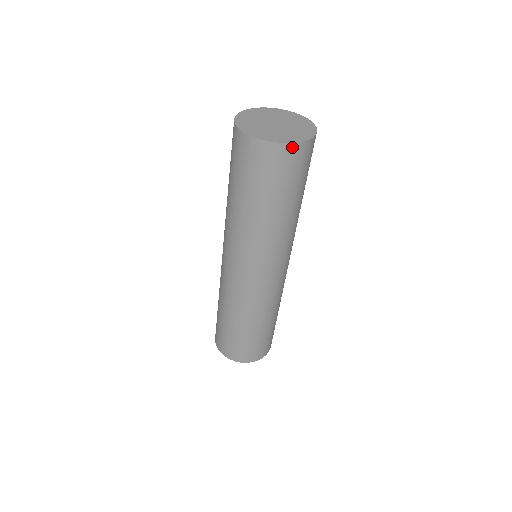
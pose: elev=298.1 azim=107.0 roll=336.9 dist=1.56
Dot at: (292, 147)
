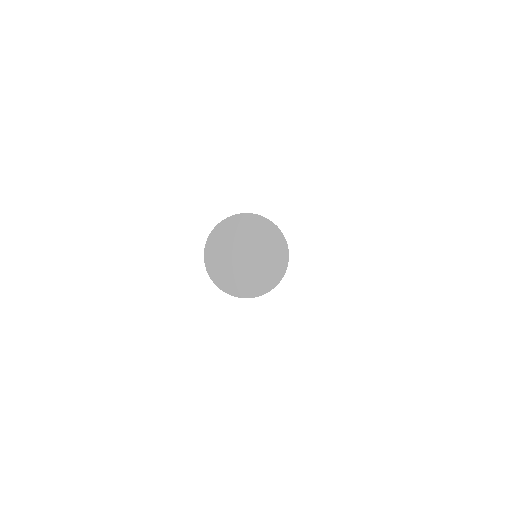
Dot at: (262, 294)
